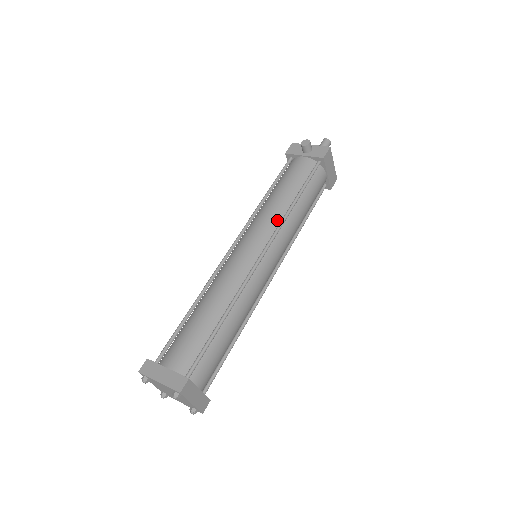
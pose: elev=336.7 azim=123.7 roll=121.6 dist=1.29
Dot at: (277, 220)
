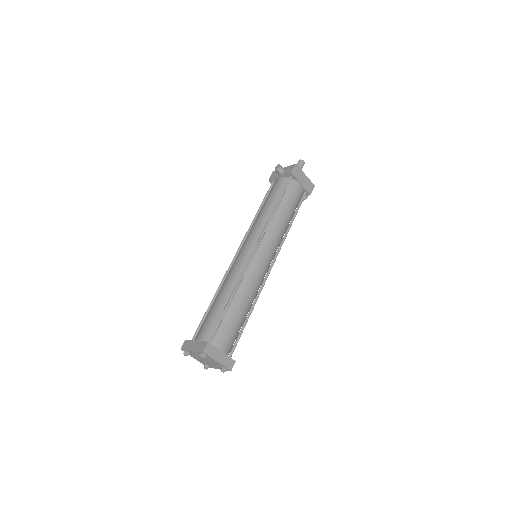
Dot at: (263, 226)
